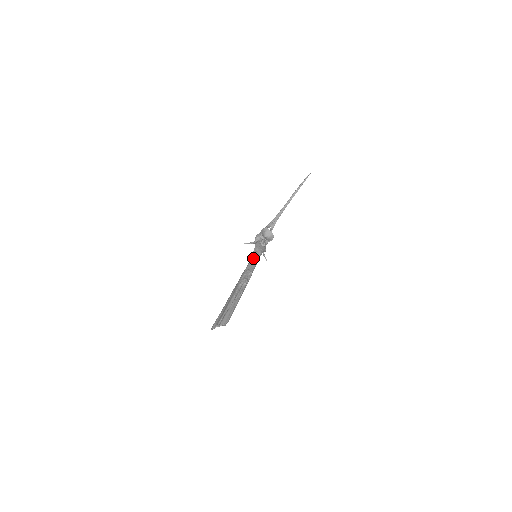
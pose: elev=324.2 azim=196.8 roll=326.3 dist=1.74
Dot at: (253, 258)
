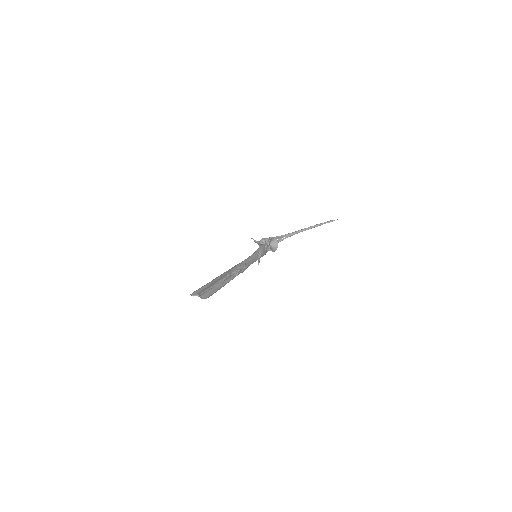
Dot at: (253, 256)
